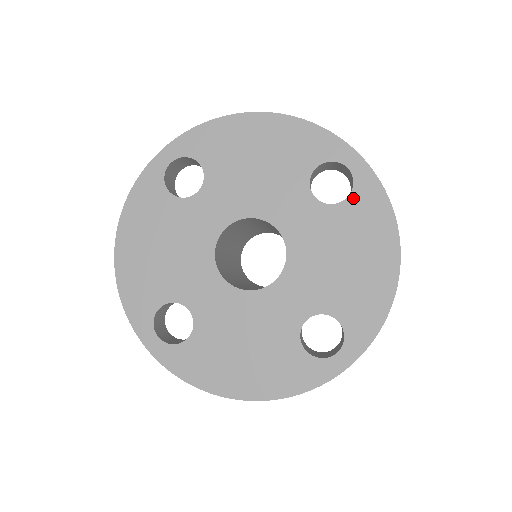
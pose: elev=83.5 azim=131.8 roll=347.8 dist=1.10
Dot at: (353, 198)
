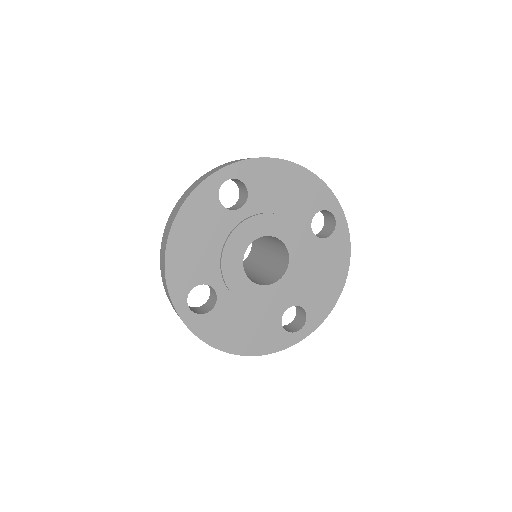
Dot at: (333, 237)
